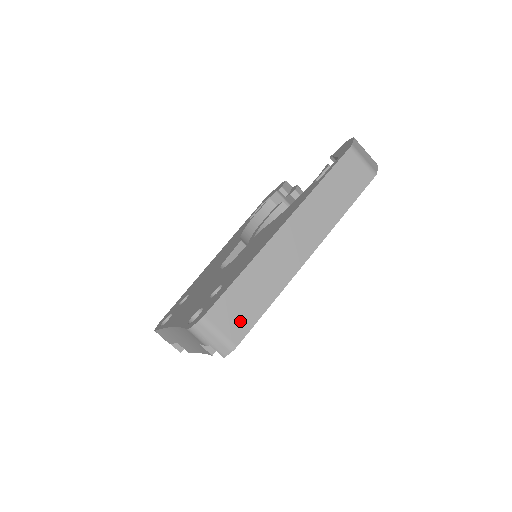
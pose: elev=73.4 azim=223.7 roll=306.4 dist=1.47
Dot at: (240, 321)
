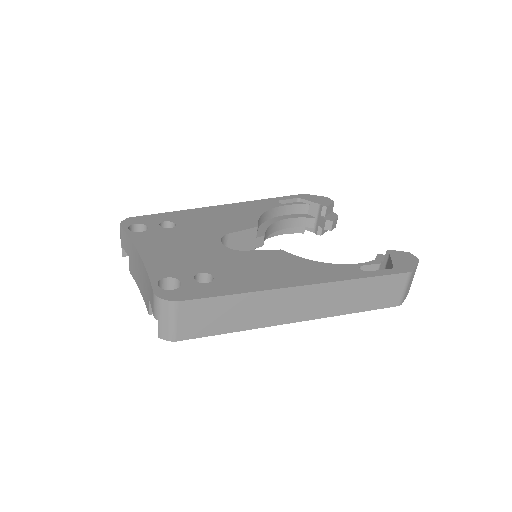
Dot at: (199, 326)
